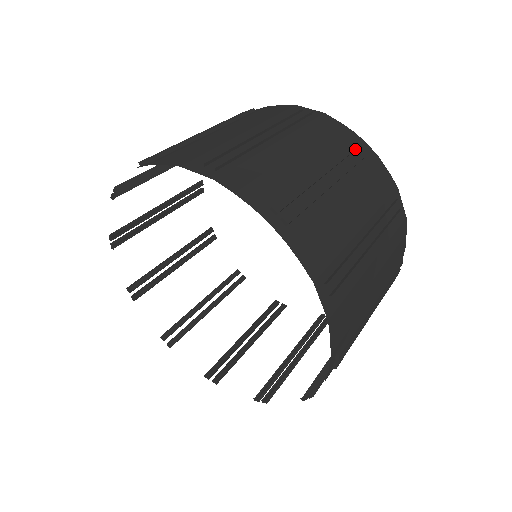
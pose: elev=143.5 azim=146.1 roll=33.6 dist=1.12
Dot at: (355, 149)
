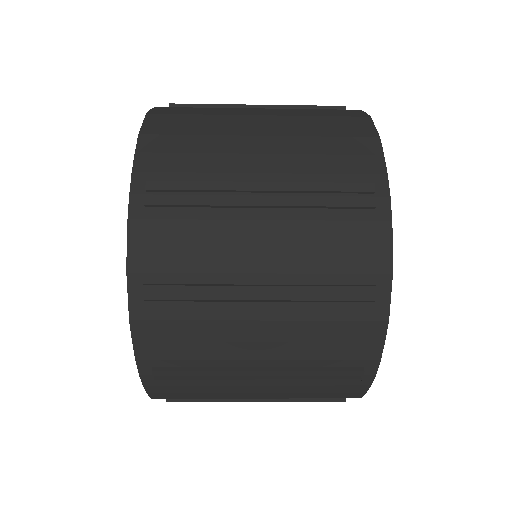
Dot at: (350, 191)
